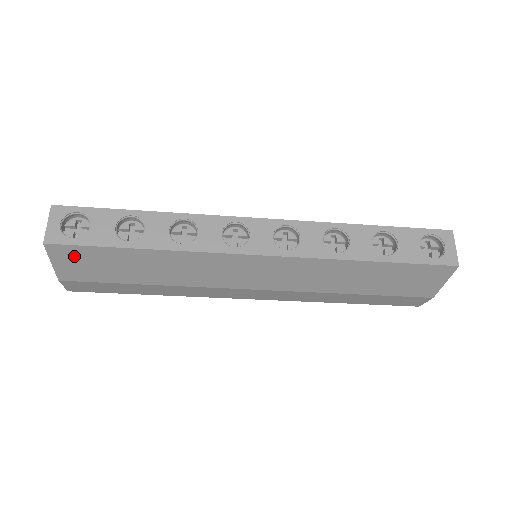
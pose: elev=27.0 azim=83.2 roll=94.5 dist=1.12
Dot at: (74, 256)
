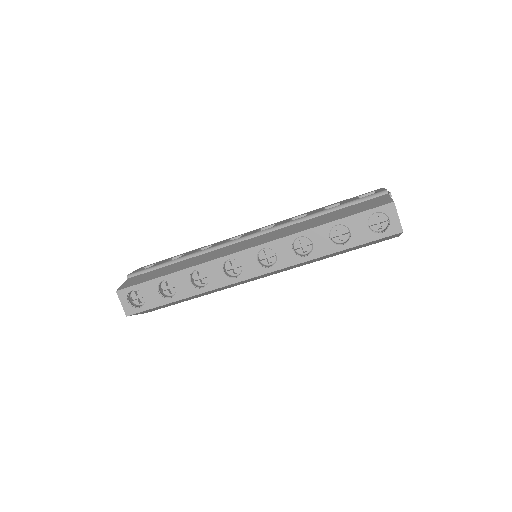
Dot at: (146, 311)
